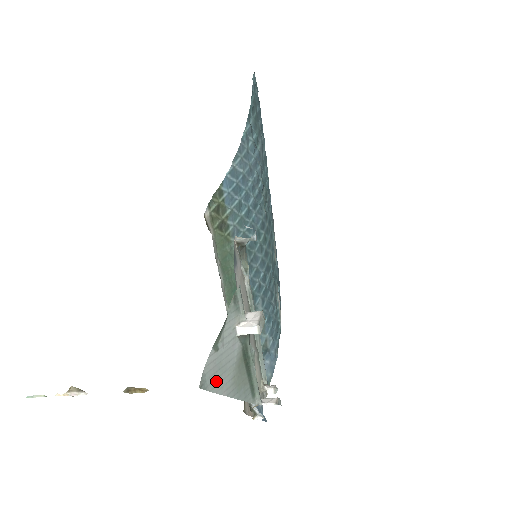
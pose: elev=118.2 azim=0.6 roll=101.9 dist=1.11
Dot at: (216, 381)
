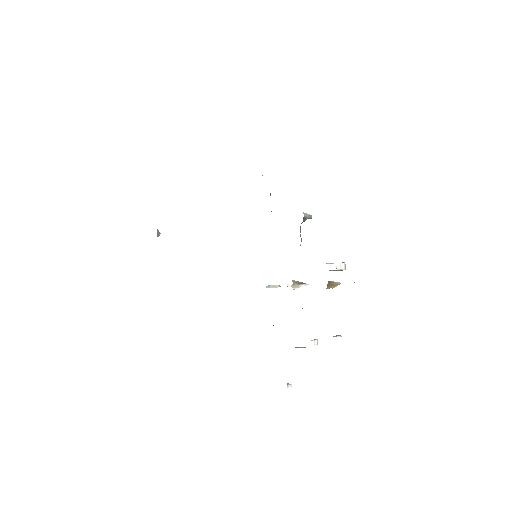
Dot at: occluded
